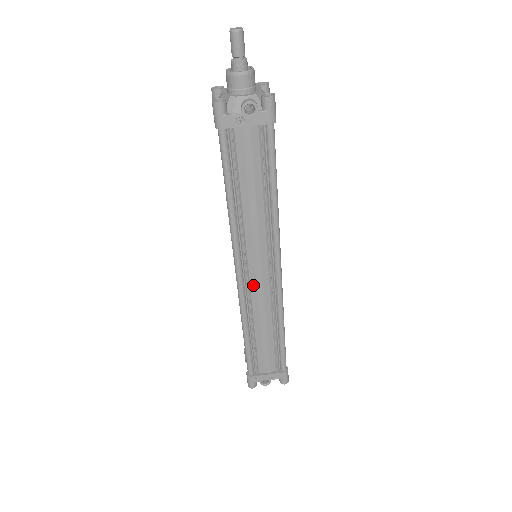
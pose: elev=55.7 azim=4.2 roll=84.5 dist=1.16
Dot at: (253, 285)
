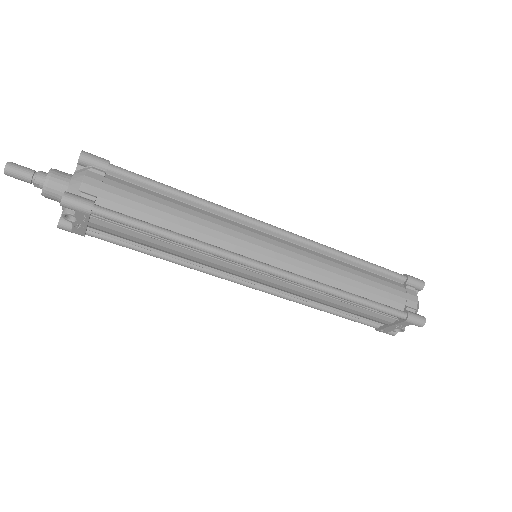
Dot at: (270, 286)
